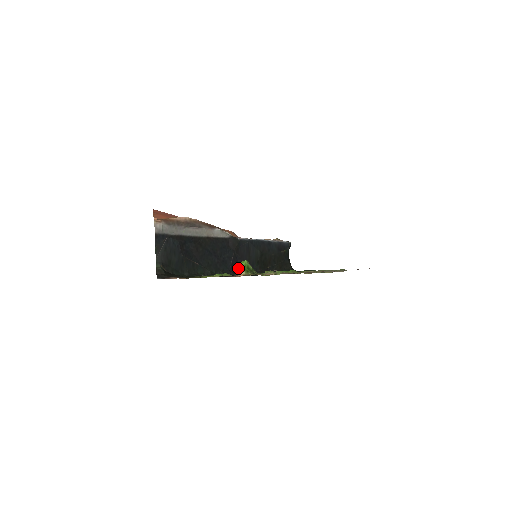
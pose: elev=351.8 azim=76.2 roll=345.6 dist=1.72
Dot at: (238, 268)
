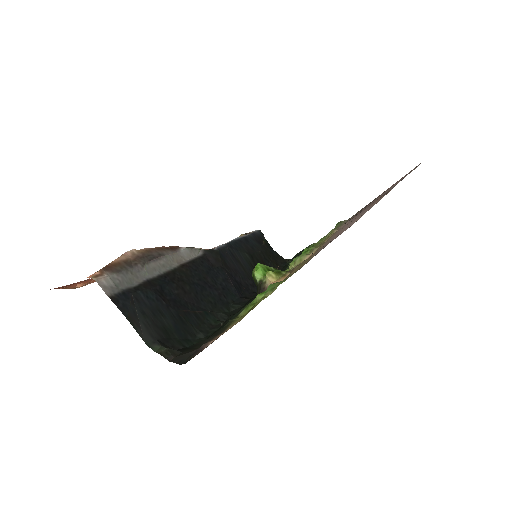
Dot at: (258, 280)
